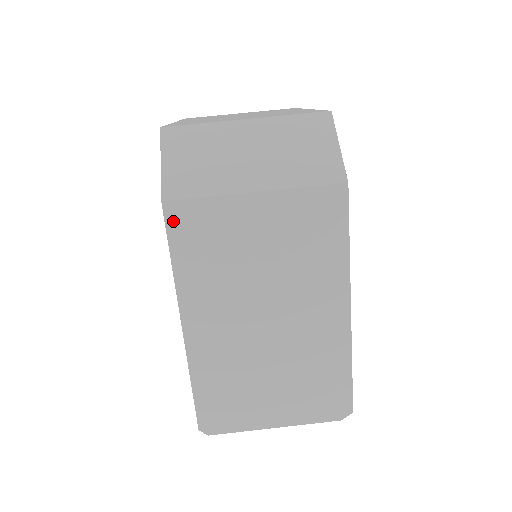
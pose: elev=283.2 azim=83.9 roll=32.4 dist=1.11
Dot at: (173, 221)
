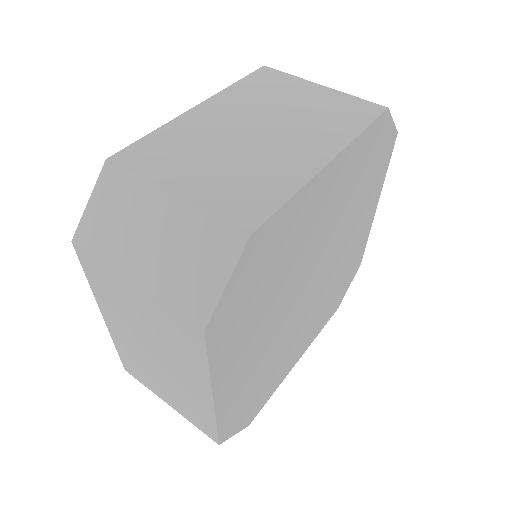
Dot at: (260, 73)
